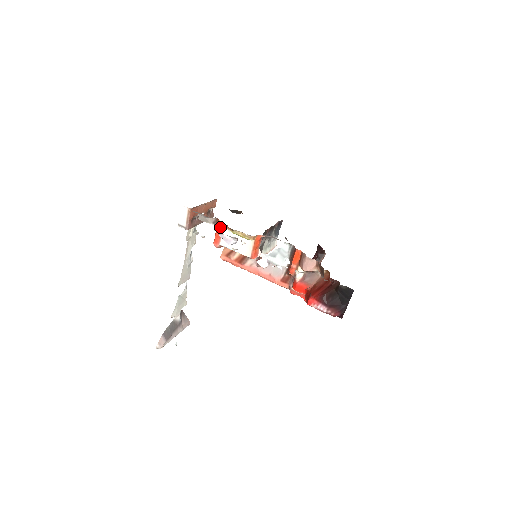
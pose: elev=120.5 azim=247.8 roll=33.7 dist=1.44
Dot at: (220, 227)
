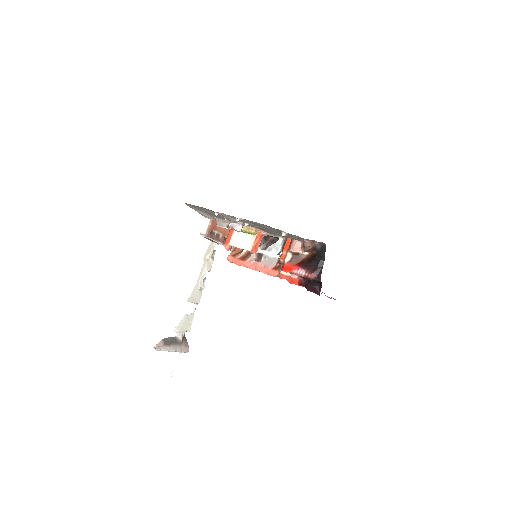
Dot at: (232, 231)
